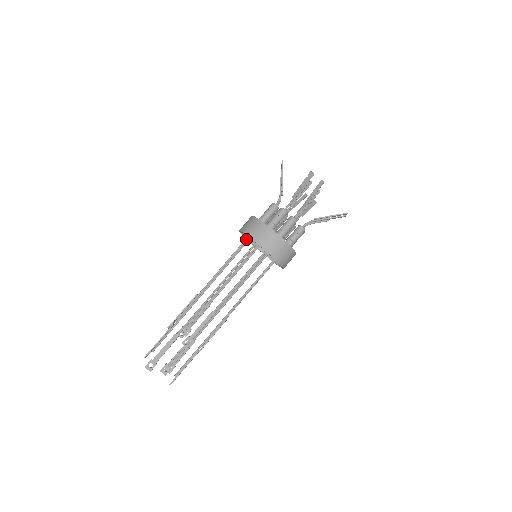
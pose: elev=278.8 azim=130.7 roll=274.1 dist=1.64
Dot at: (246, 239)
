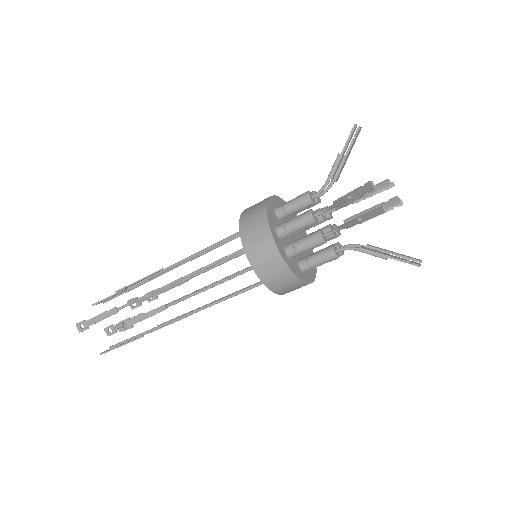
Dot at: occluded
